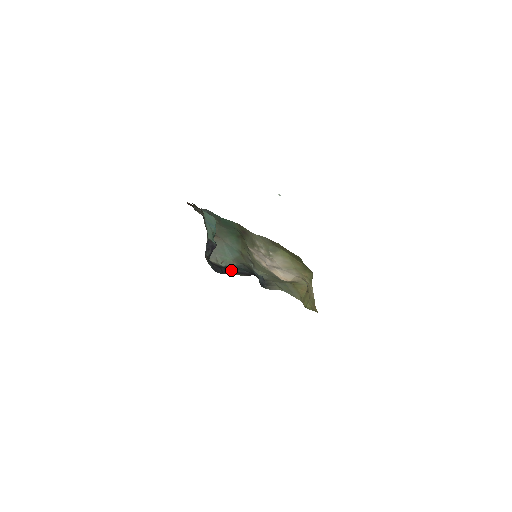
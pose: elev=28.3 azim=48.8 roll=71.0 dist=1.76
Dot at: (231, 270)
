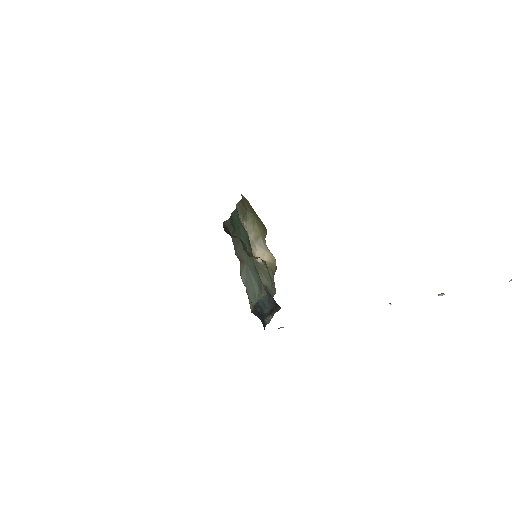
Dot at: (265, 311)
